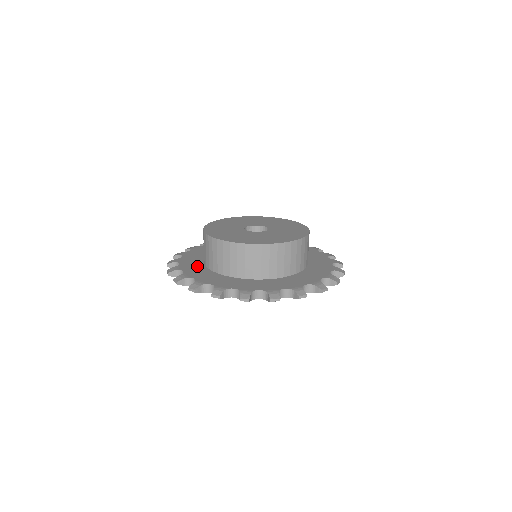
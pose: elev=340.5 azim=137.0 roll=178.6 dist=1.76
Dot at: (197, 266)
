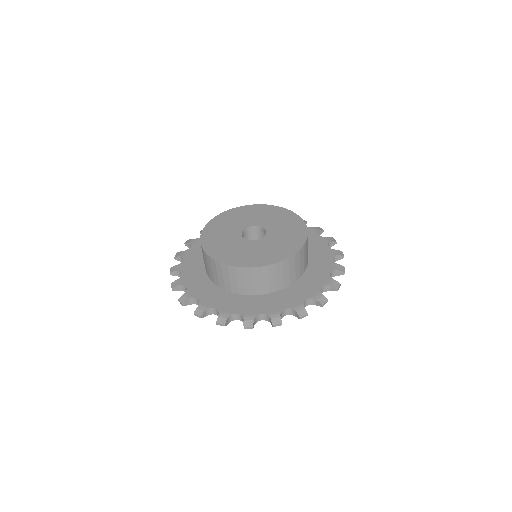
Dot at: (200, 255)
